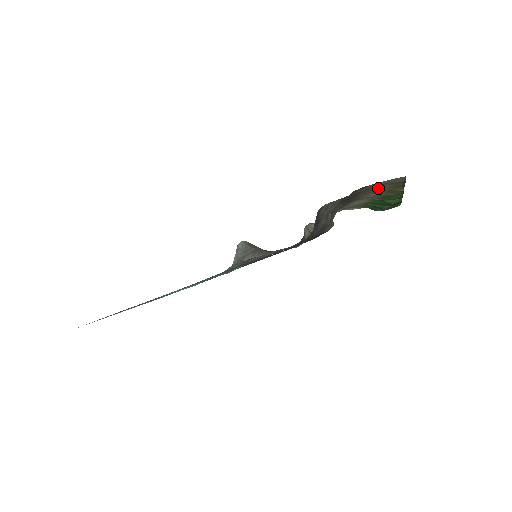
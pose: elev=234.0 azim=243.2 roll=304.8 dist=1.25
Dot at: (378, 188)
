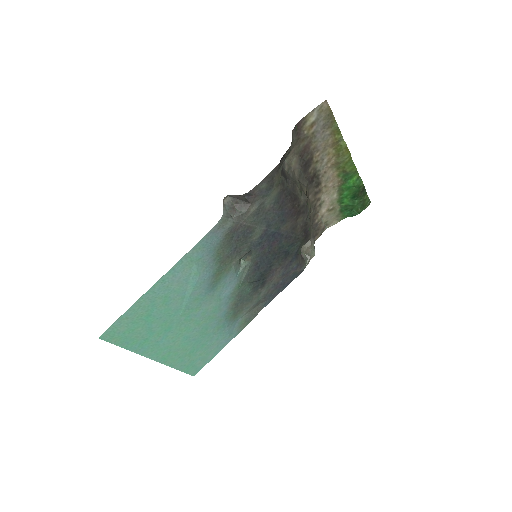
Dot at: (321, 140)
